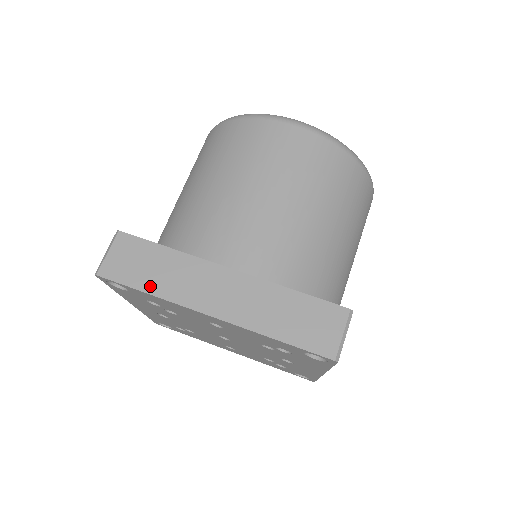
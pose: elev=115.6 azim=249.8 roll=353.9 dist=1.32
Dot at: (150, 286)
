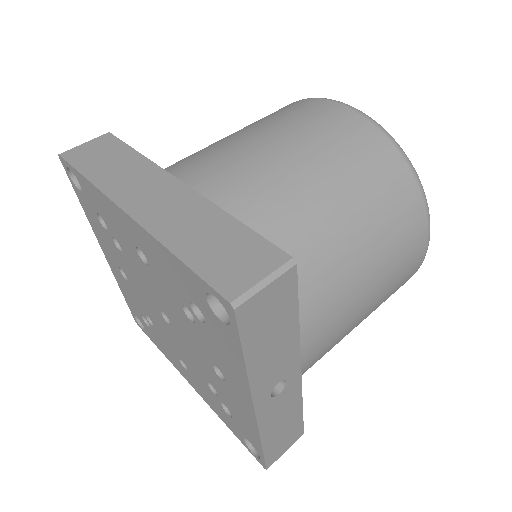
Dot at: (94, 174)
